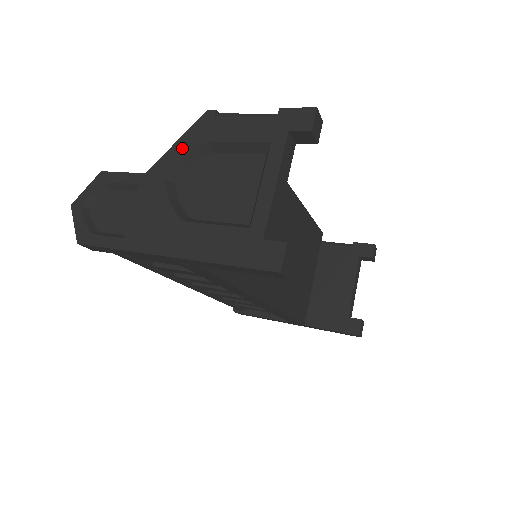
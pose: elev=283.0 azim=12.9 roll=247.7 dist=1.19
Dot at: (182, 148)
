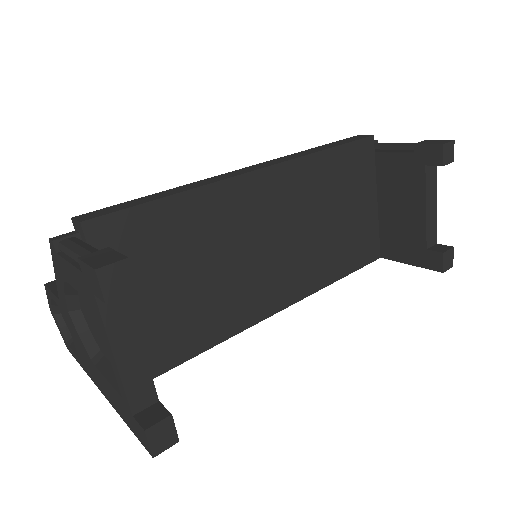
Dot at: (59, 281)
